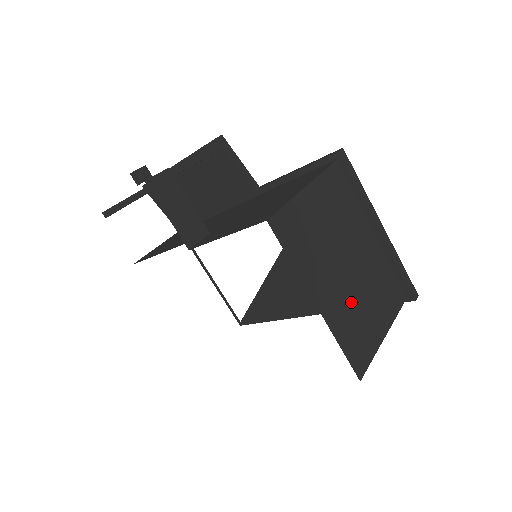
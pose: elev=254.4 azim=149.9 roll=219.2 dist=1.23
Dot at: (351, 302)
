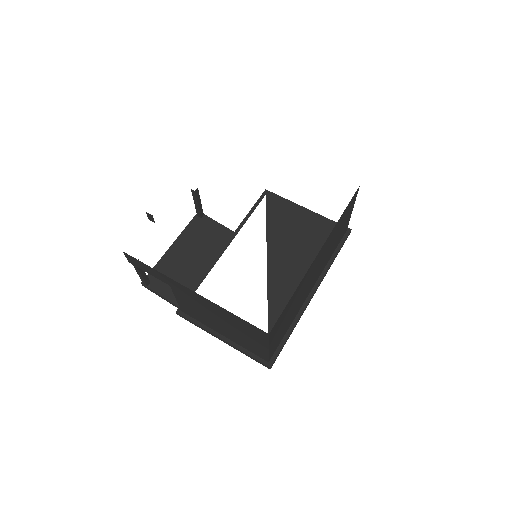
Dot at: occluded
